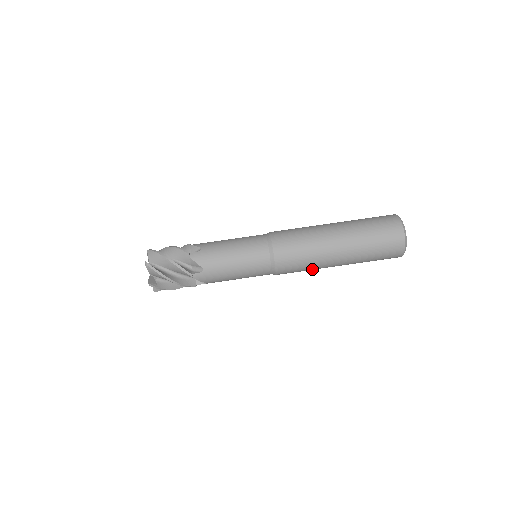
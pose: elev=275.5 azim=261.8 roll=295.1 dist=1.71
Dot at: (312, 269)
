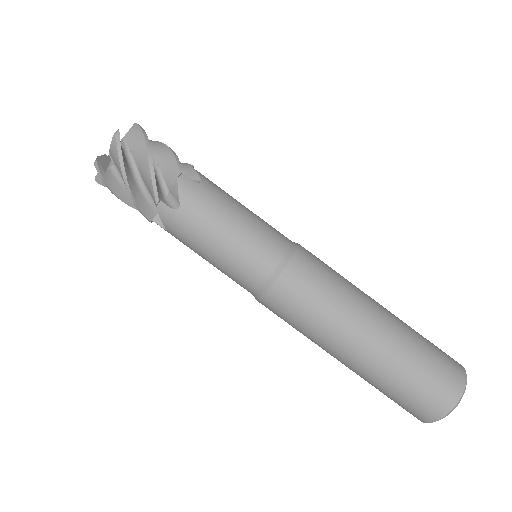
Dot at: (307, 335)
